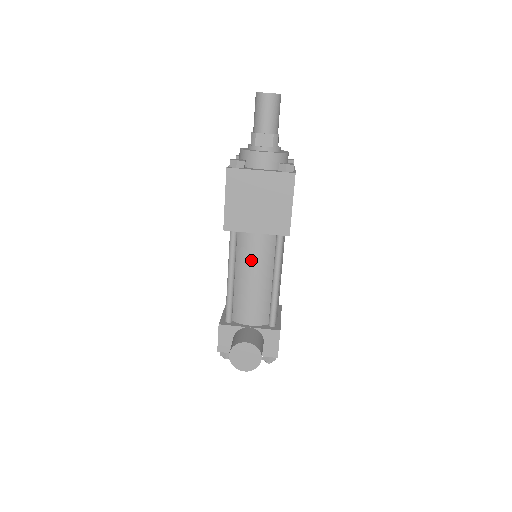
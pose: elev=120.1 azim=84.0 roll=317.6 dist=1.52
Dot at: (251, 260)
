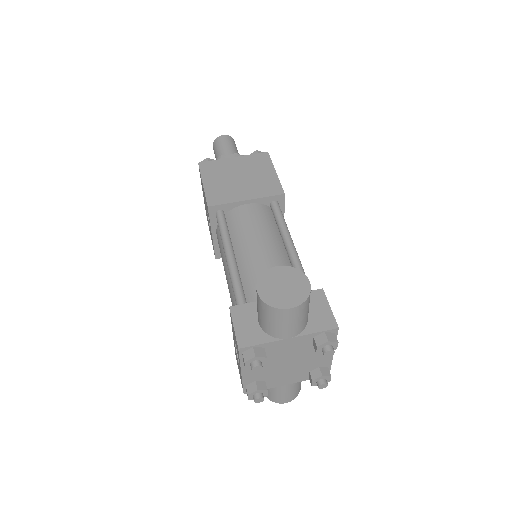
Dot at: (250, 229)
